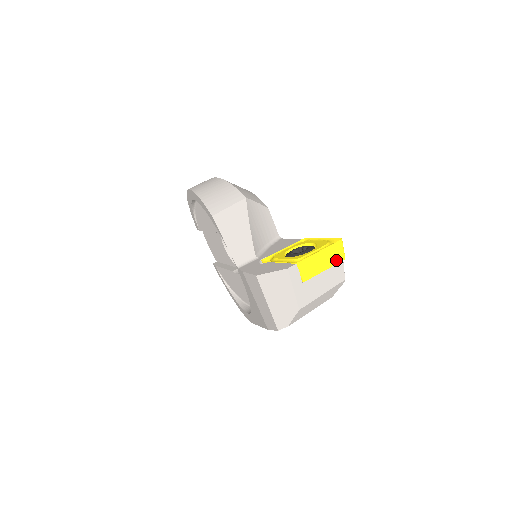
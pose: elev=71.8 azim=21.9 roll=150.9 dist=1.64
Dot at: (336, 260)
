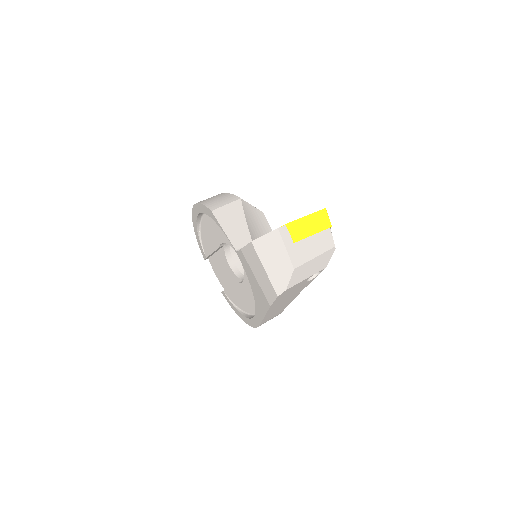
Dot at: (323, 226)
